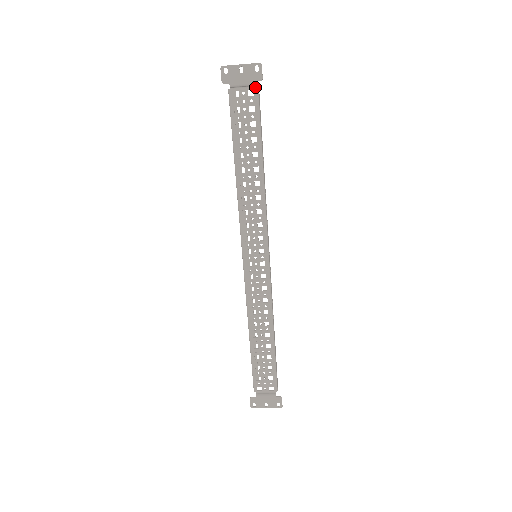
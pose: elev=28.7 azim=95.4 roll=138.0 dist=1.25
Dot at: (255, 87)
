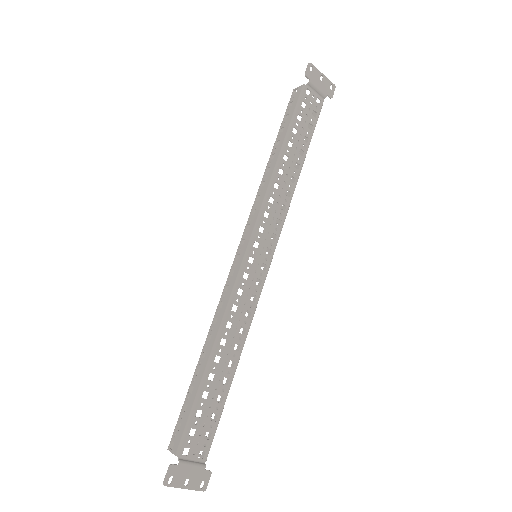
Dot at: (323, 100)
